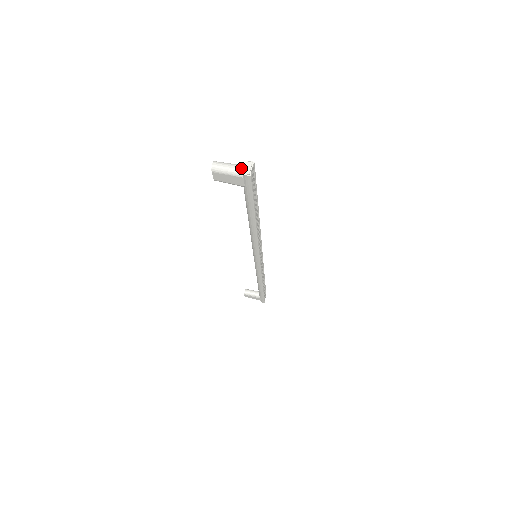
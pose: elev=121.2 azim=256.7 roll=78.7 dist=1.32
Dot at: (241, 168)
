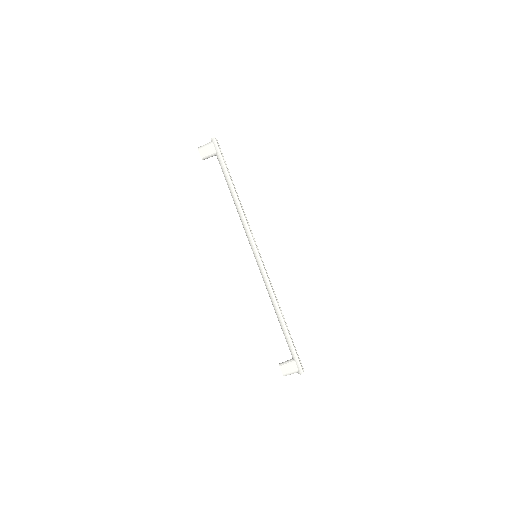
Dot at: (299, 373)
